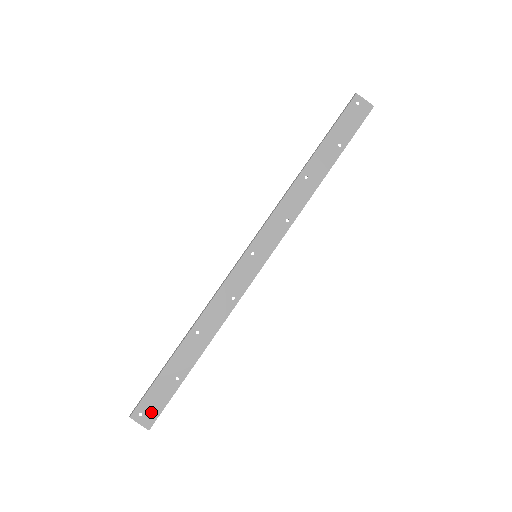
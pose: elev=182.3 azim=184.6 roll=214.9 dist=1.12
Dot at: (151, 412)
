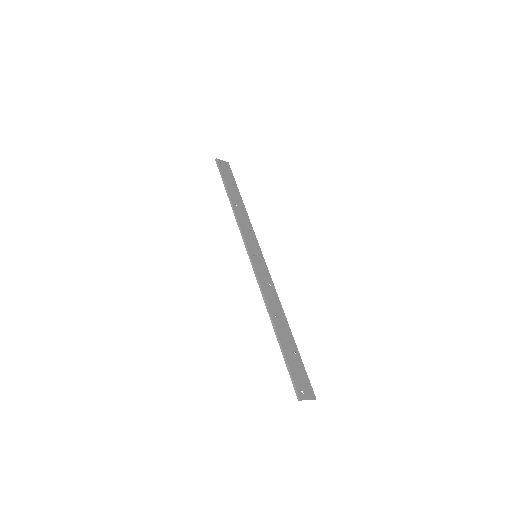
Dot at: (305, 385)
